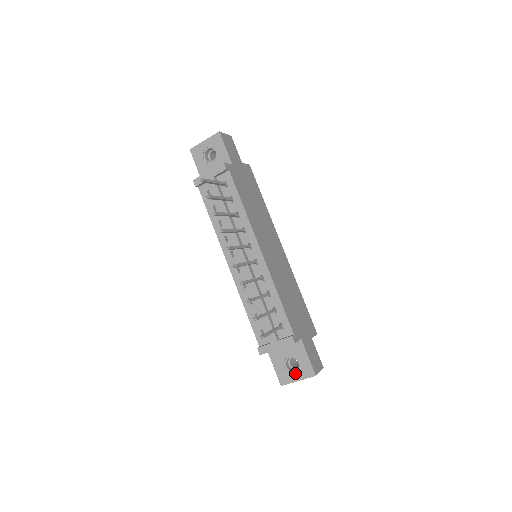
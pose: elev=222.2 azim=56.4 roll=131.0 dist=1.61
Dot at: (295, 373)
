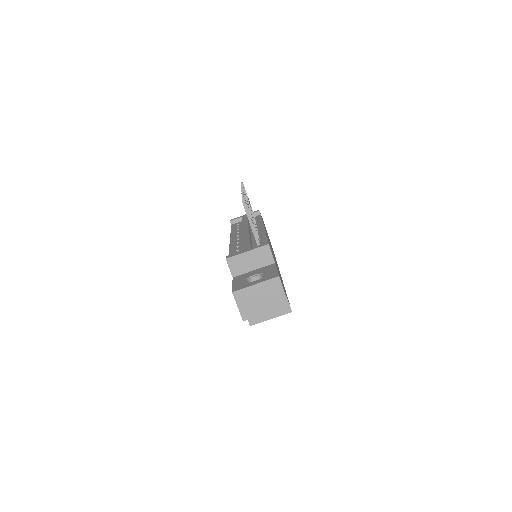
Dot at: (255, 281)
